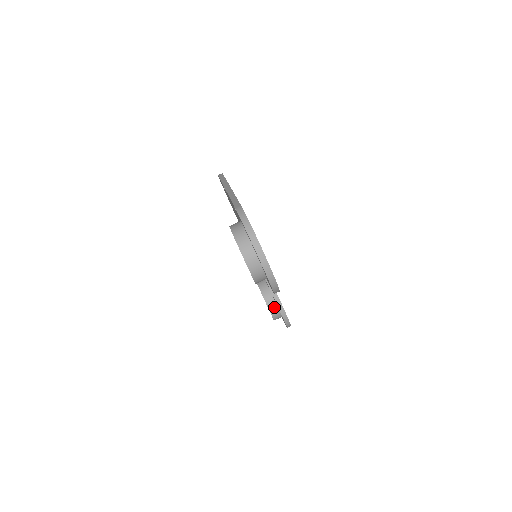
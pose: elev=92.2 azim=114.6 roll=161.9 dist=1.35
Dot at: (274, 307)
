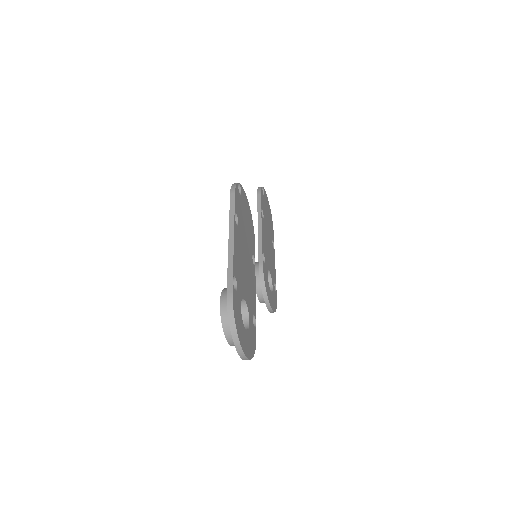
Dot at: (263, 298)
